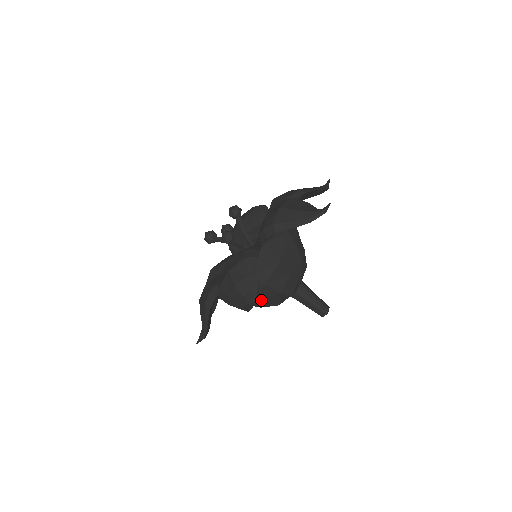
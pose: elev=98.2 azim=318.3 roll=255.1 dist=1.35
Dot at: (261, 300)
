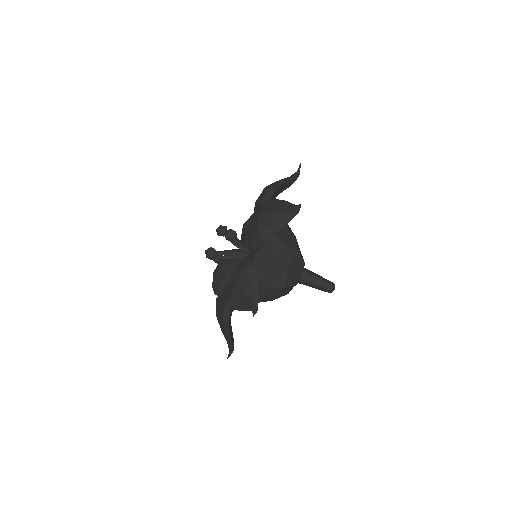
Dot at: (285, 269)
